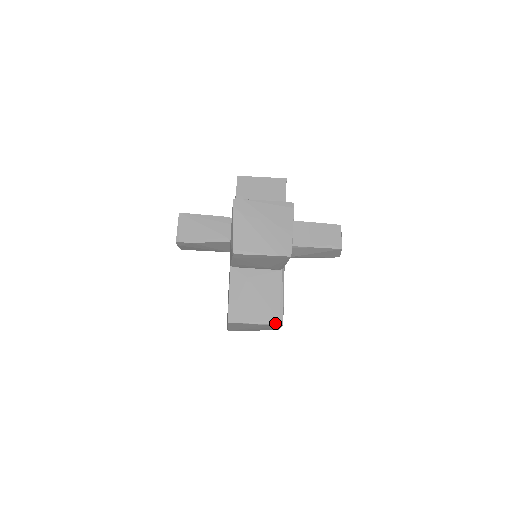
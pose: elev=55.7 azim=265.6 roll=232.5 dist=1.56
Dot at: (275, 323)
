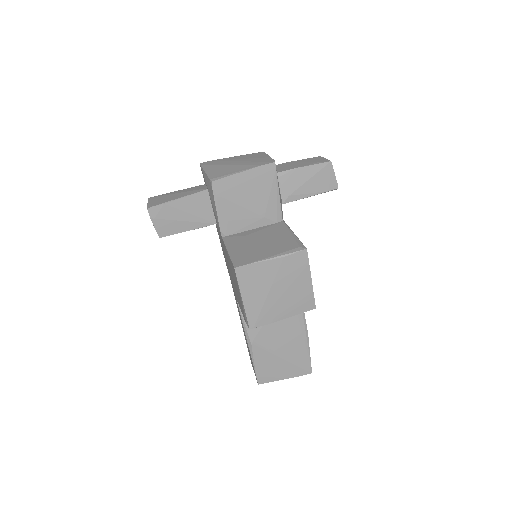
Dot at: (296, 250)
